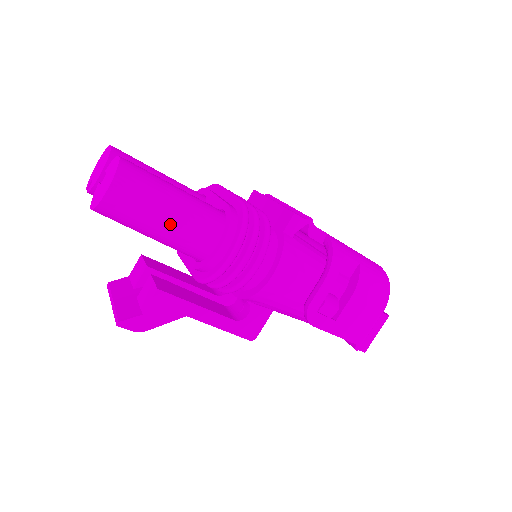
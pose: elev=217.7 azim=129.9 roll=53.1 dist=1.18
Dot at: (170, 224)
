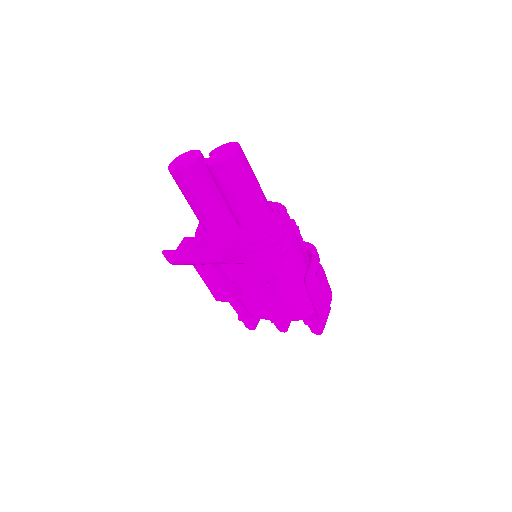
Dot at: (256, 189)
